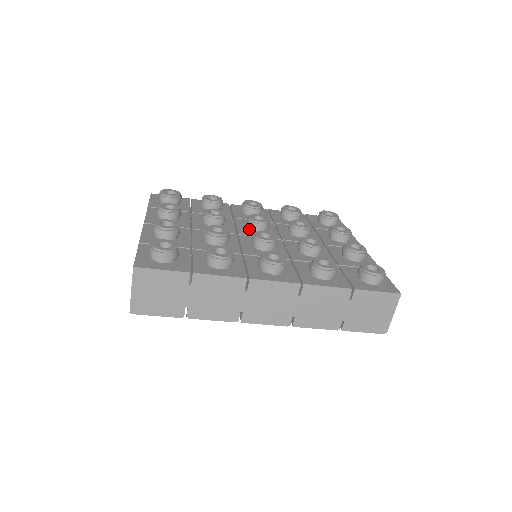
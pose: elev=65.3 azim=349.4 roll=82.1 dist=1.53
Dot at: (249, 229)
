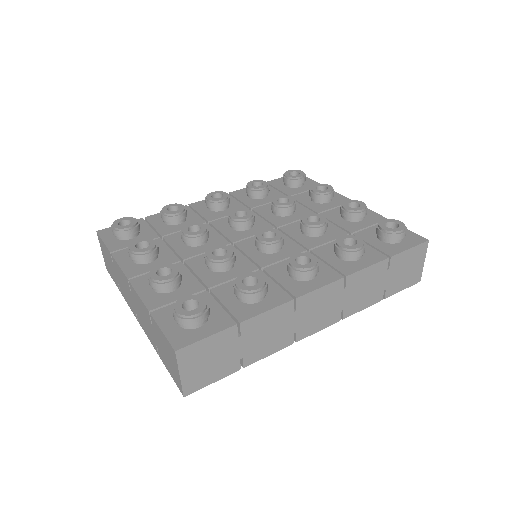
Dot at: (236, 230)
